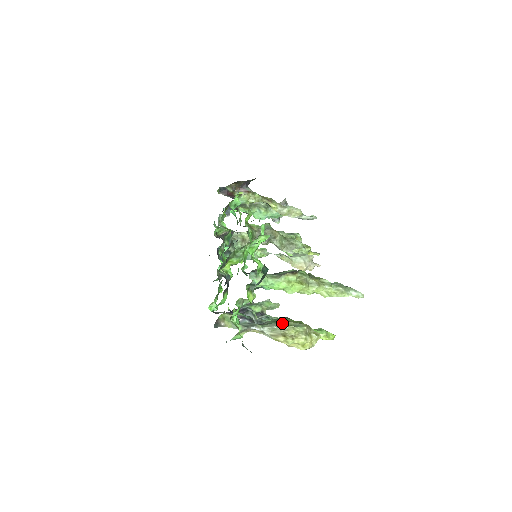
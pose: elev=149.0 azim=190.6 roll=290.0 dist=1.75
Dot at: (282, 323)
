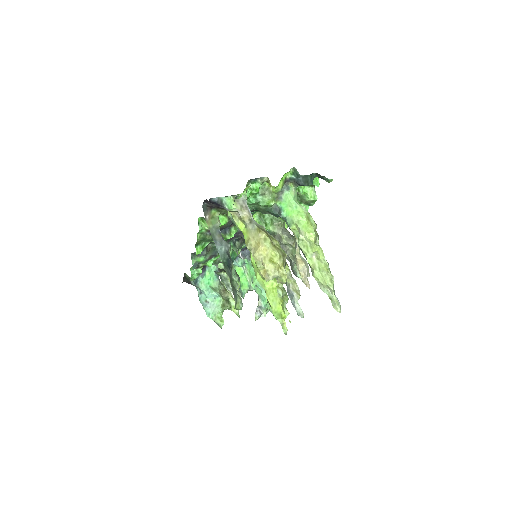
Dot at: occluded
